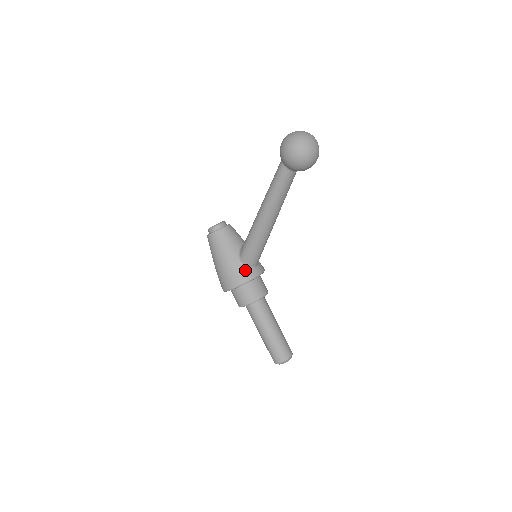
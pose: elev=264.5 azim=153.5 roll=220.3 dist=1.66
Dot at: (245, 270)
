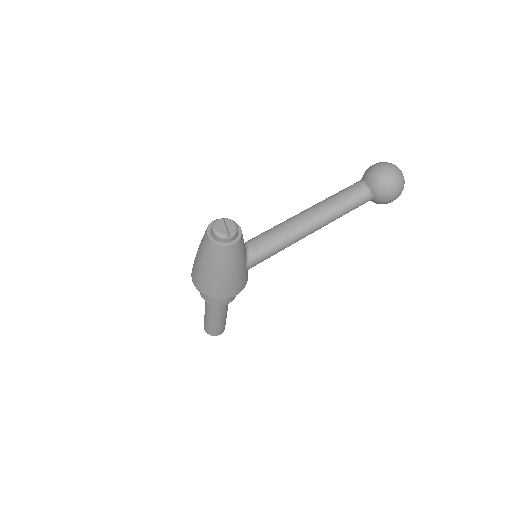
Dot at: (247, 274)
